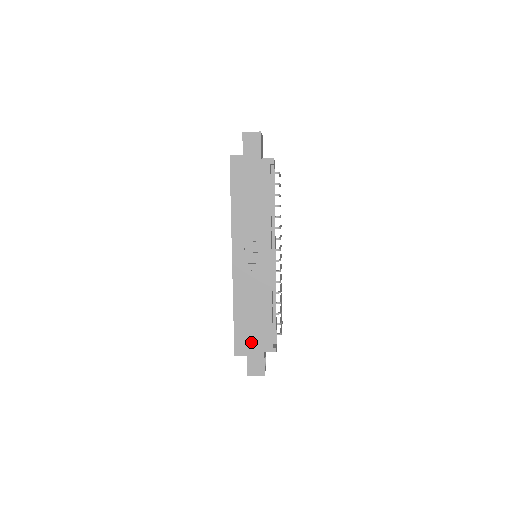
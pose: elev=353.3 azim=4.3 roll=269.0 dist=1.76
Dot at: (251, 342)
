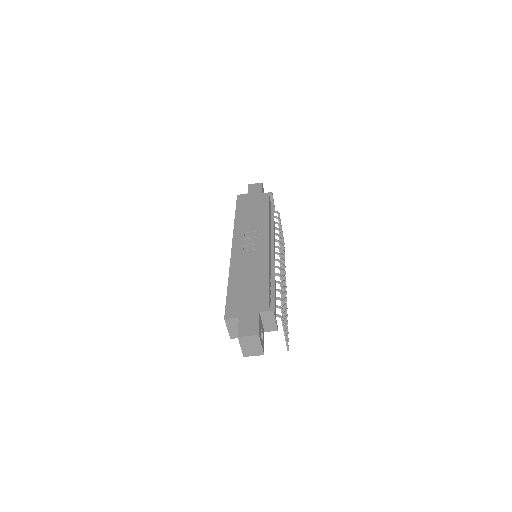
Dot at: (245, 305)
